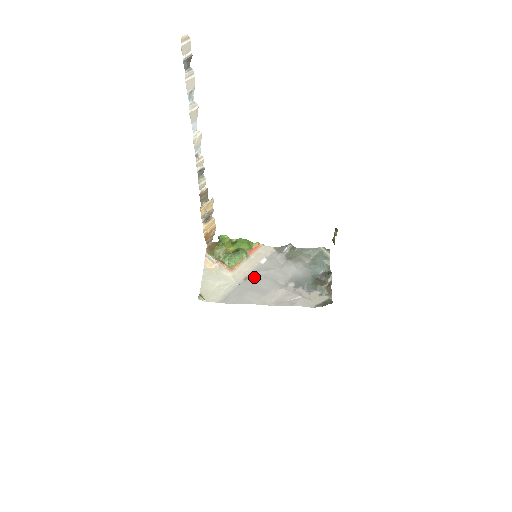
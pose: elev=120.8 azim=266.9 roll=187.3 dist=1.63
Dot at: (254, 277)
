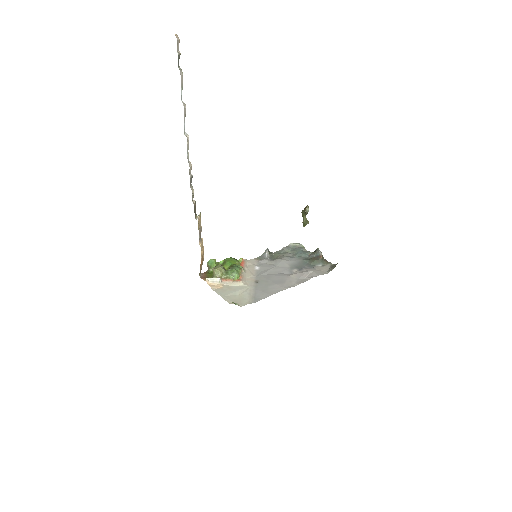
Dot at: (262, 278)
